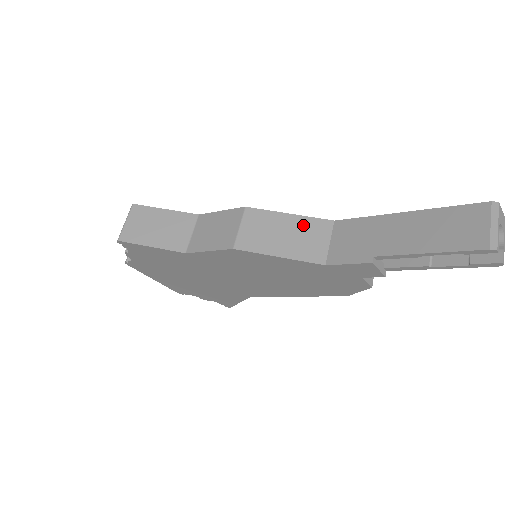
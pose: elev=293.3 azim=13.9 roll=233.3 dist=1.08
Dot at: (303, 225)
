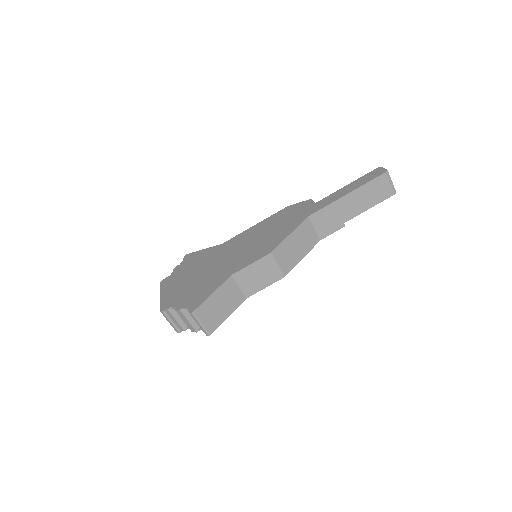
Dot at: (300, 233)
